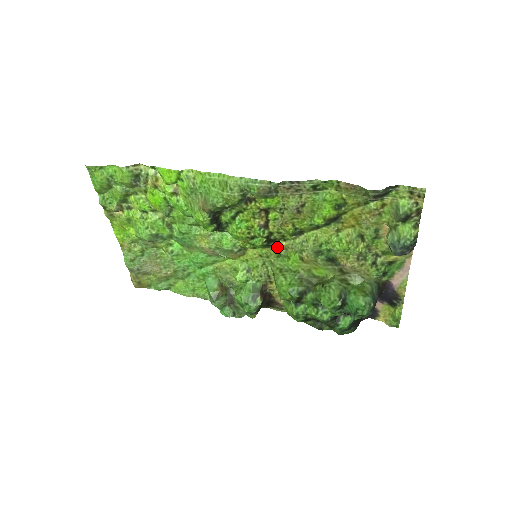
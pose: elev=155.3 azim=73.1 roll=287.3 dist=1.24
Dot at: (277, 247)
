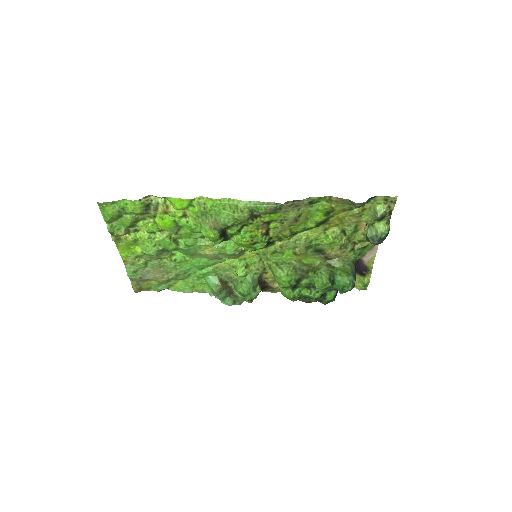
Dot at: (273, 247)
